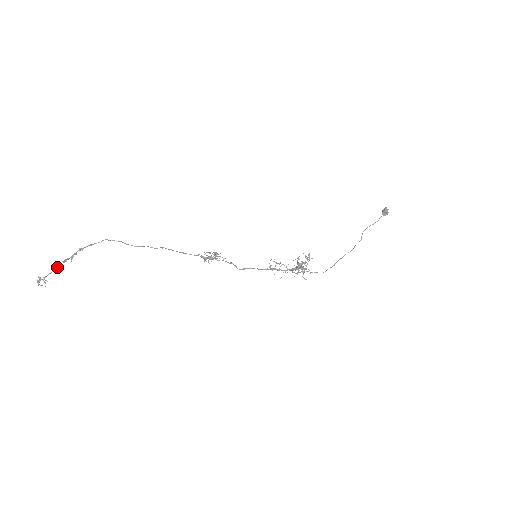
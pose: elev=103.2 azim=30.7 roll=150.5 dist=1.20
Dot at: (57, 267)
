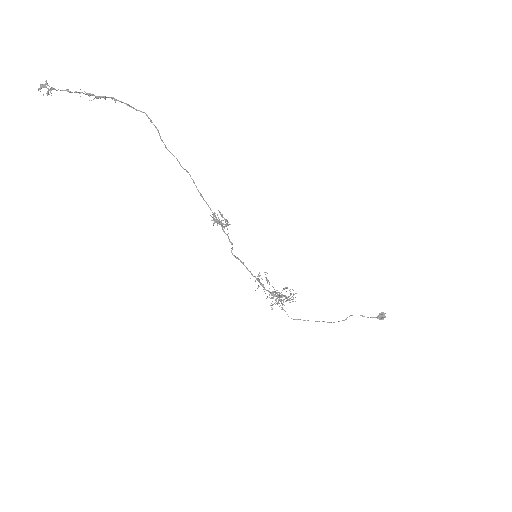
Dot at: (74, 92)
